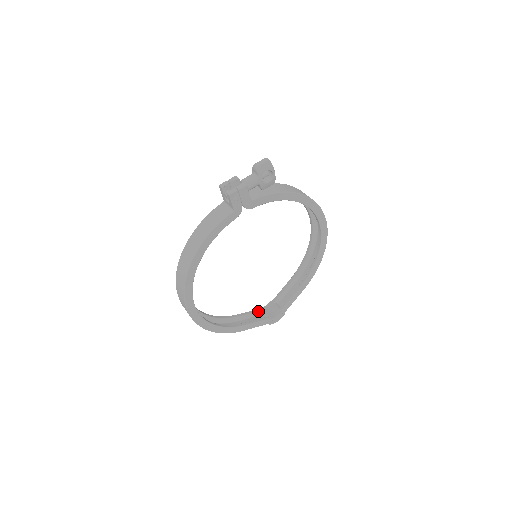
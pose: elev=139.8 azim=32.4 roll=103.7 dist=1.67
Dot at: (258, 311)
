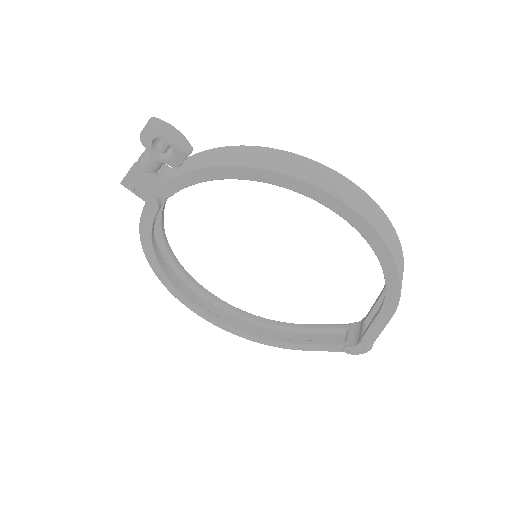
Dot at: (340, 327)
